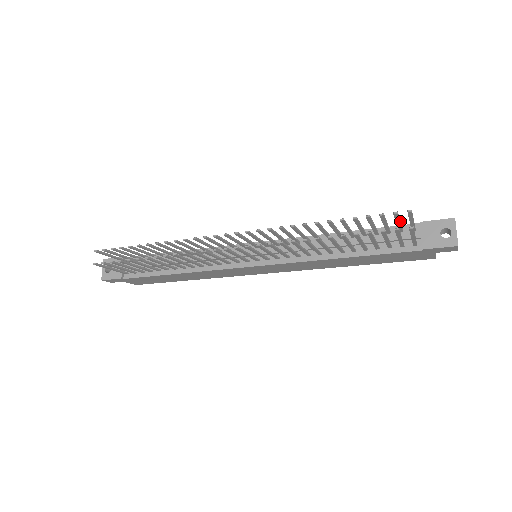
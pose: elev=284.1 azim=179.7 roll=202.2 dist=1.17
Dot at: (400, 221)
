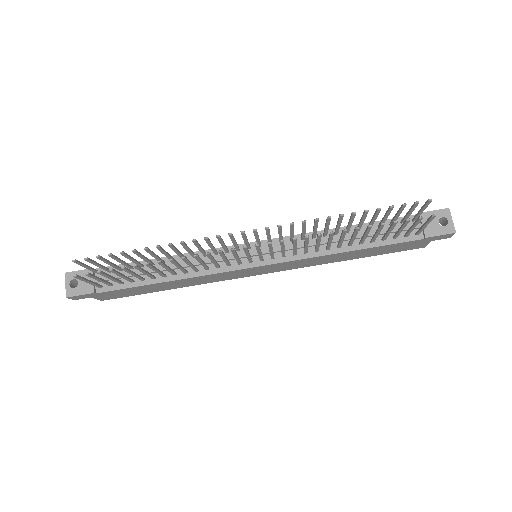
Dot at: (411, 211)
